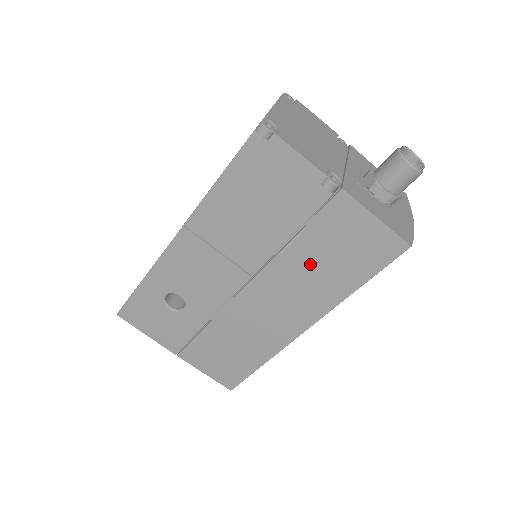
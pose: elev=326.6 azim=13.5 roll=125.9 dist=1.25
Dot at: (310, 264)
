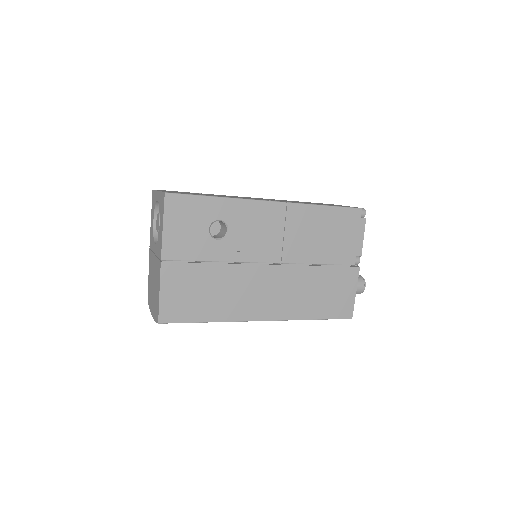
Dot at: (311, 286)
